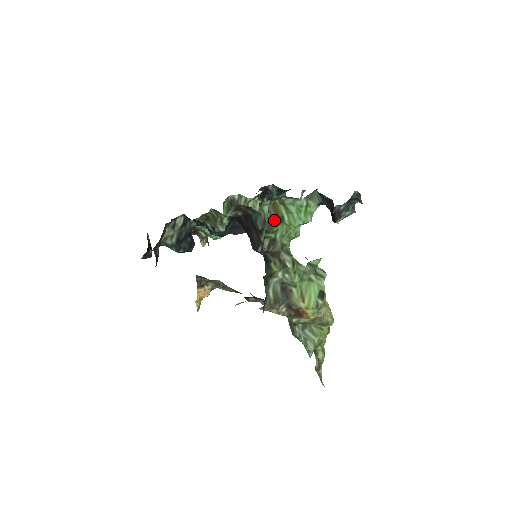
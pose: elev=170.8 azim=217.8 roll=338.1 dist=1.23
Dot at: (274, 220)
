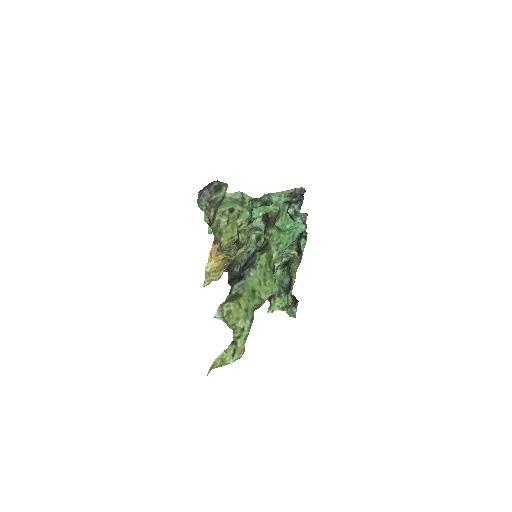
Dot at: (272, 224)
